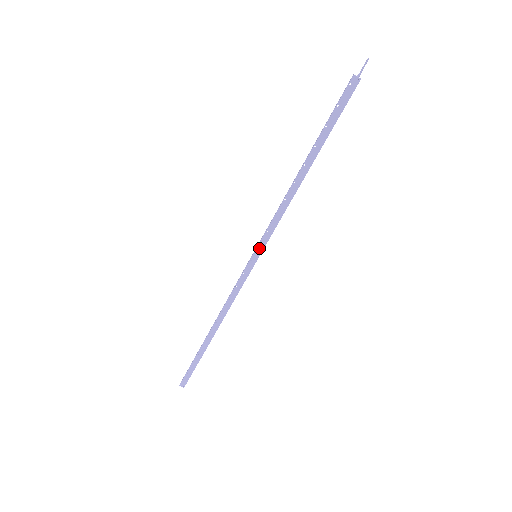
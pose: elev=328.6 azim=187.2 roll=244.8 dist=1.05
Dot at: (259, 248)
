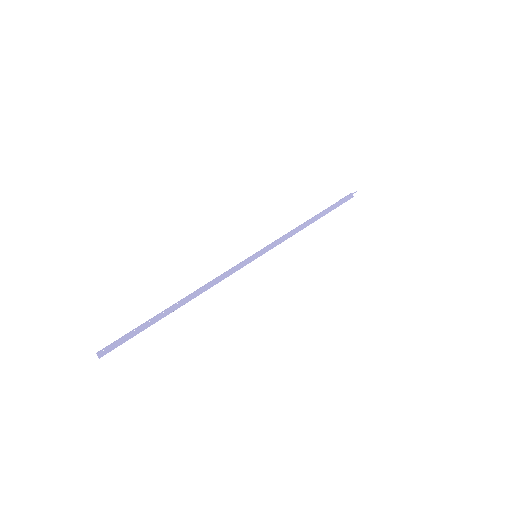
Dot at: (262, 251)
